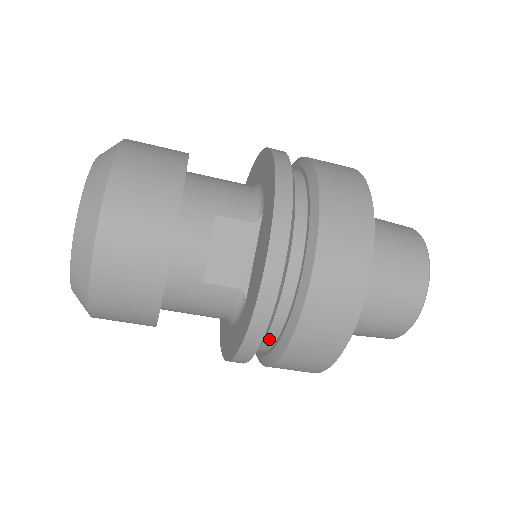
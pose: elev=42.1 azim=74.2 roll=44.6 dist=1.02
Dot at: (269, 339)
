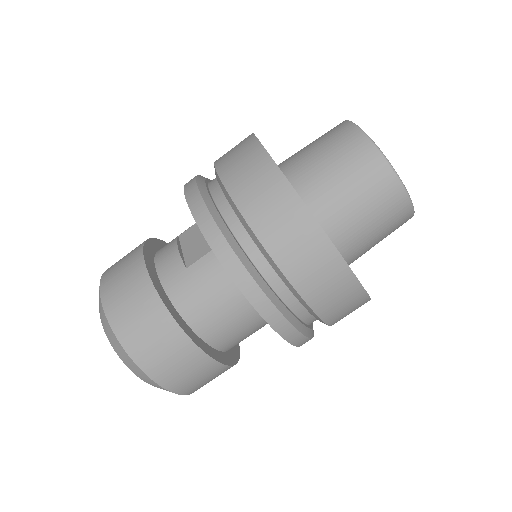
Dot at: (252, 250)
